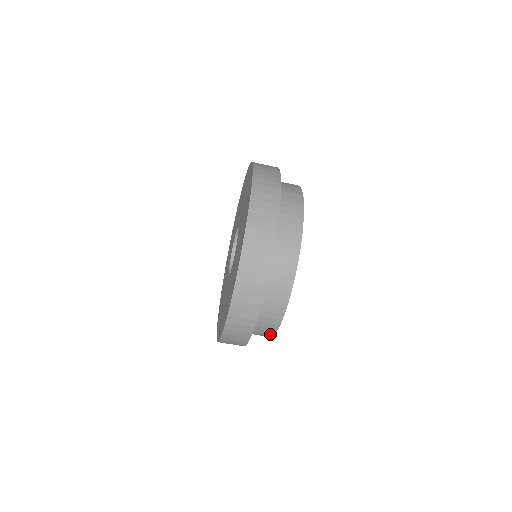
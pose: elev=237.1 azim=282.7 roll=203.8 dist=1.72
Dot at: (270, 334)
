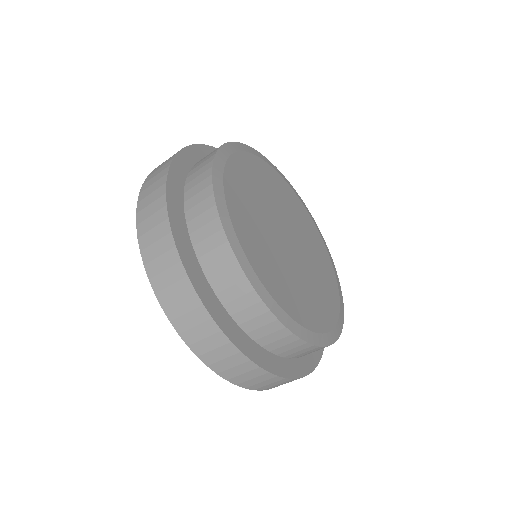
Dot at: (303, 345)
